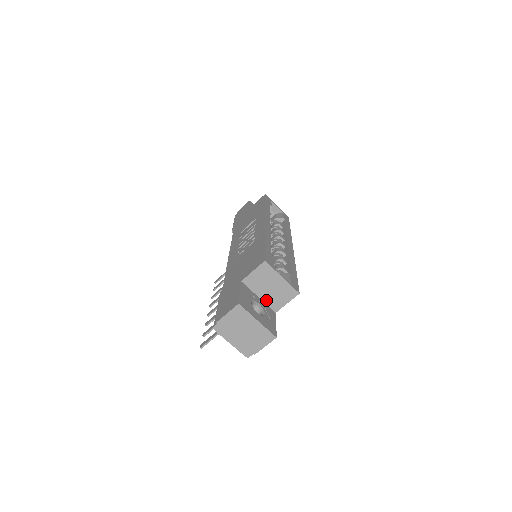
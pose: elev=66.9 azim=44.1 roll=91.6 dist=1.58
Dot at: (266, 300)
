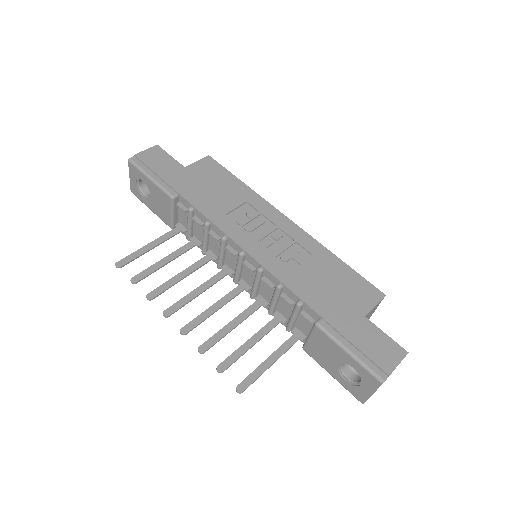
Dot at: occluded
